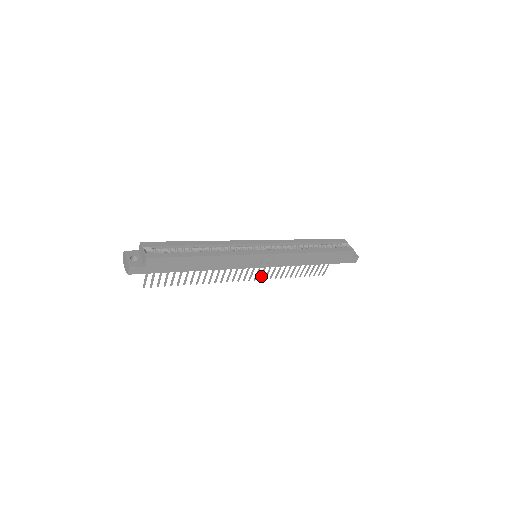
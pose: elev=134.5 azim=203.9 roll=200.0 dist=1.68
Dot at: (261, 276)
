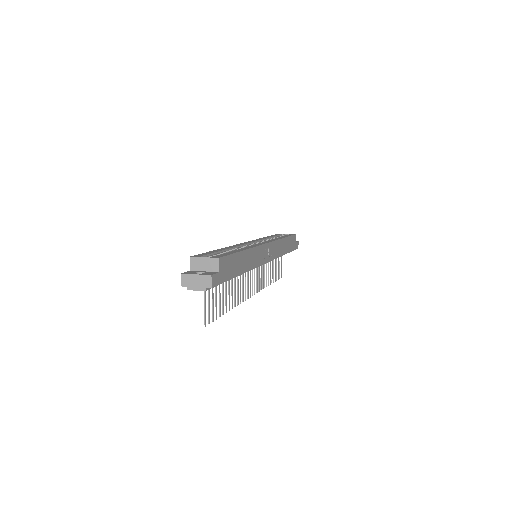
Dot at: (259, 286)
